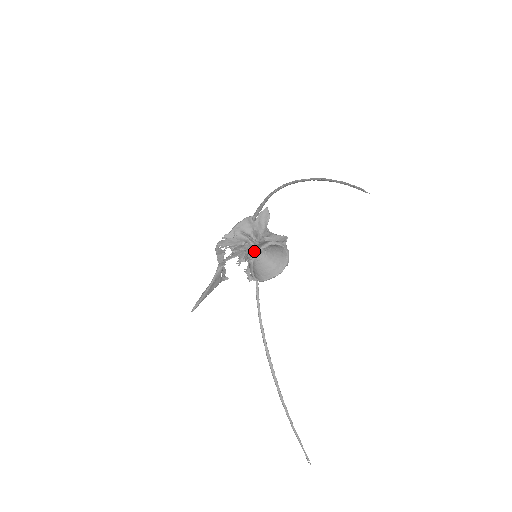
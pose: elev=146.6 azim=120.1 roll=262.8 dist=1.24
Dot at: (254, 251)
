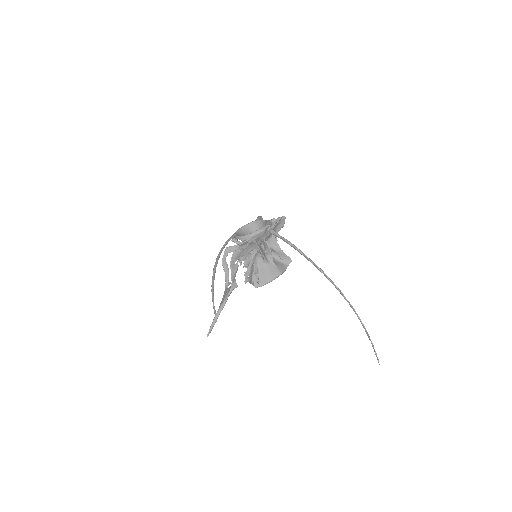
Dot at: (264, 278)
